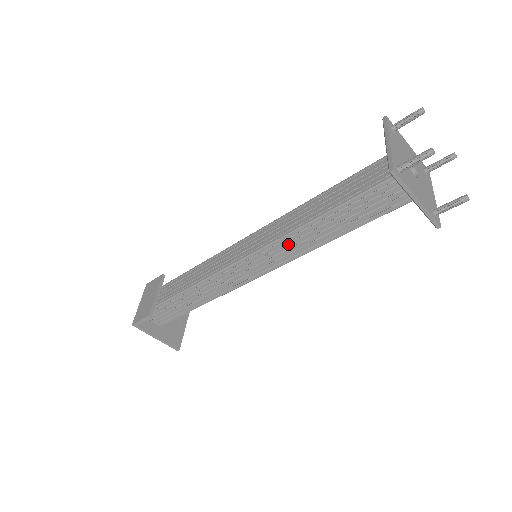
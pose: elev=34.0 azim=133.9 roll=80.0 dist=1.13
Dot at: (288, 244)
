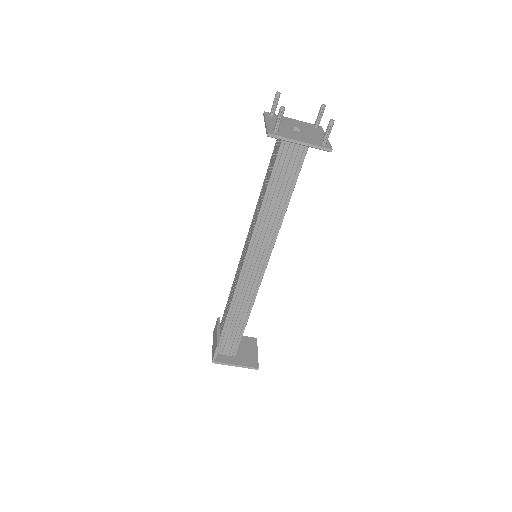
Dot at: (262, 230)
